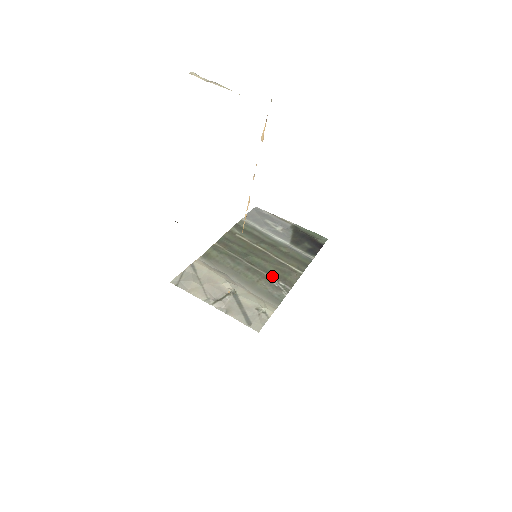
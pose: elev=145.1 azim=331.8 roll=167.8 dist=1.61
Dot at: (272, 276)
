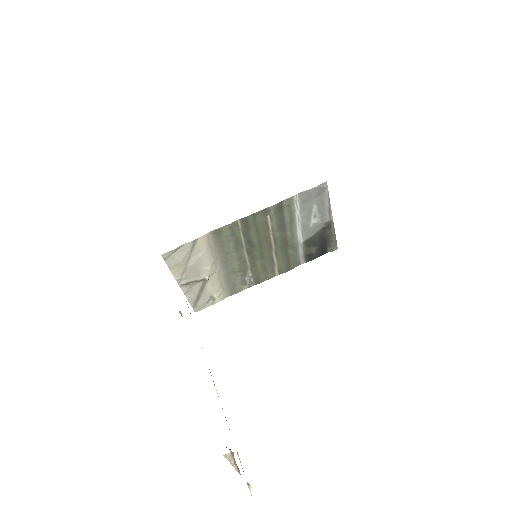
Dot at: (252, 270)
